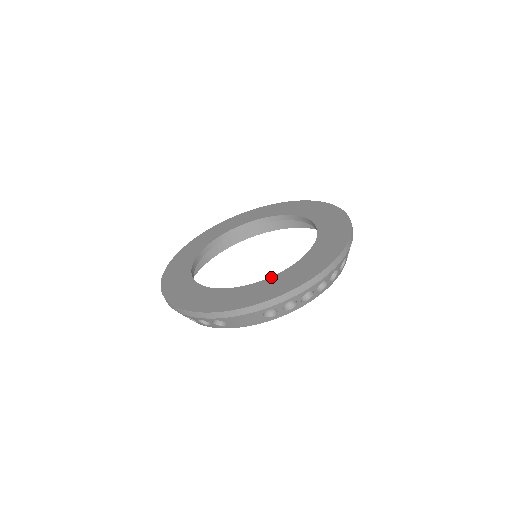
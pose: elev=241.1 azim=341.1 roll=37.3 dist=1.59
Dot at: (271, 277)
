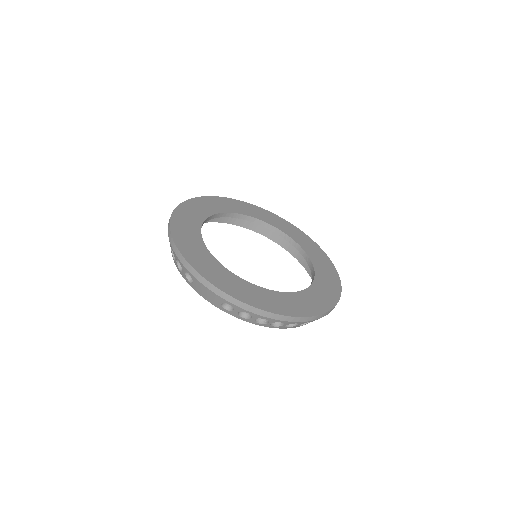
Dot at: (252, 284)
